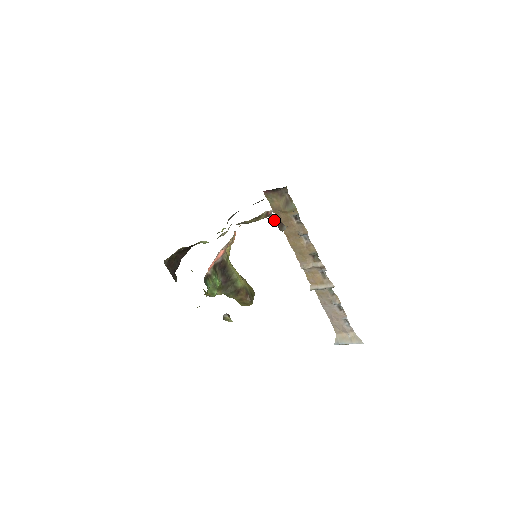
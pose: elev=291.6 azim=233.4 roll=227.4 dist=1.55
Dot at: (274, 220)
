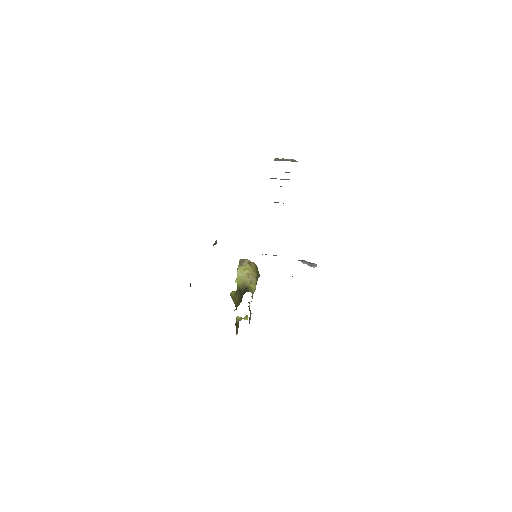
Dot at: occluded
